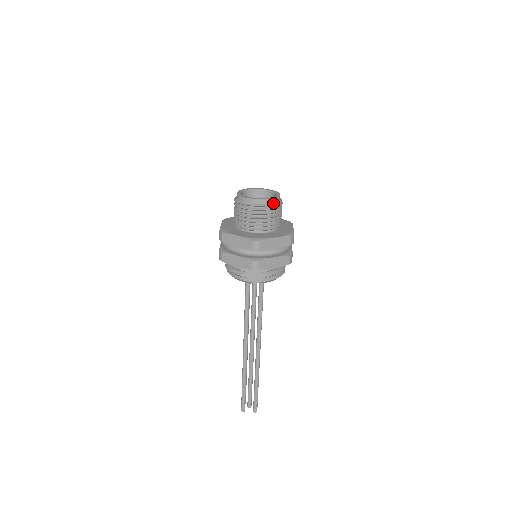
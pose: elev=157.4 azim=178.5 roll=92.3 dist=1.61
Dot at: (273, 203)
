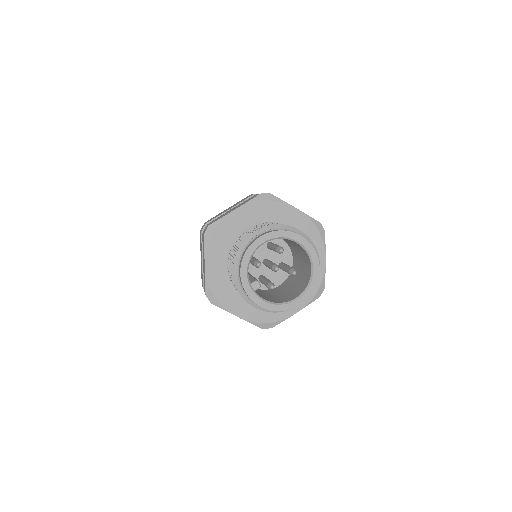
Dot at: (266, 308)
